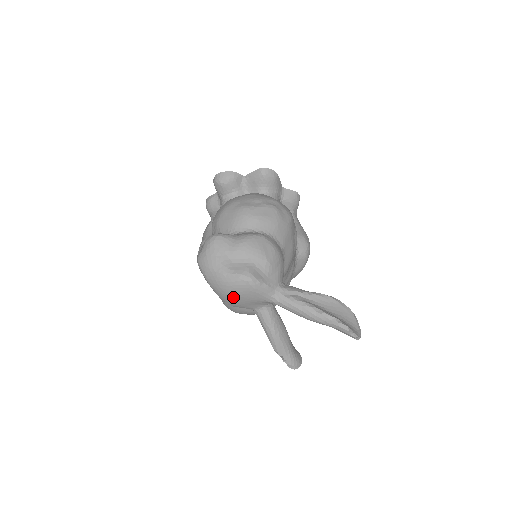
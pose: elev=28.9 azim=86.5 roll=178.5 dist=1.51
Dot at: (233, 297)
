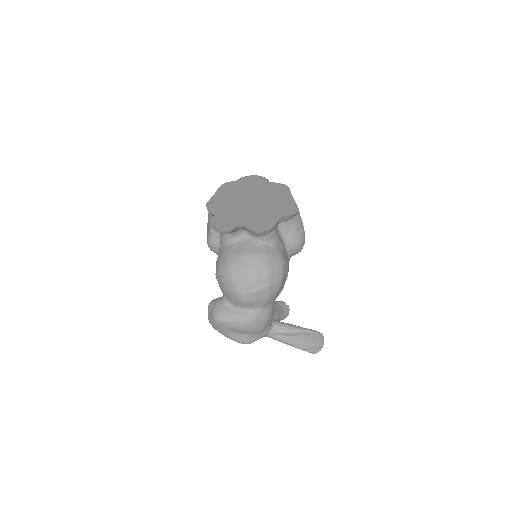
Dot at: occluded
